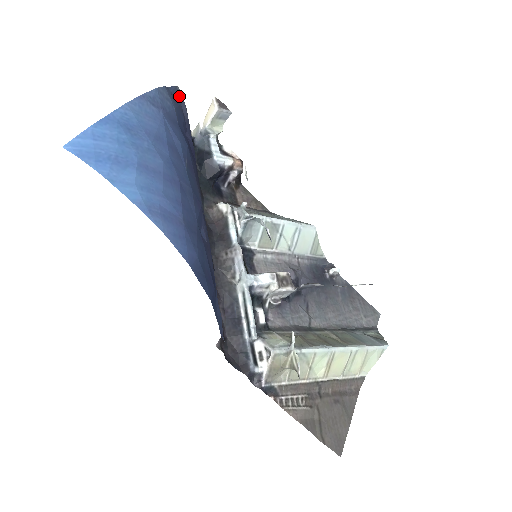
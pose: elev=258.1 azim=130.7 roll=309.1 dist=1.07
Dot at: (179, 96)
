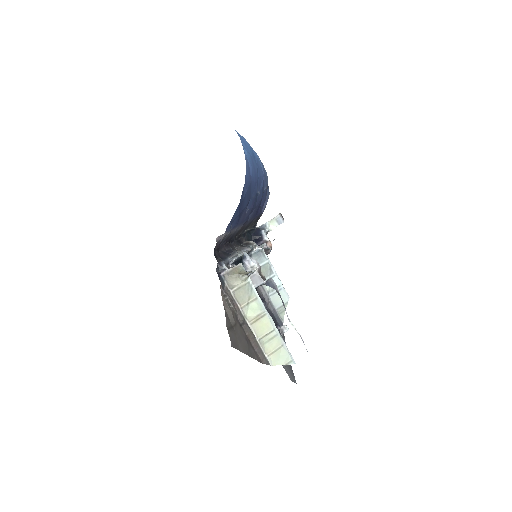
Dot at: (267, 198)
